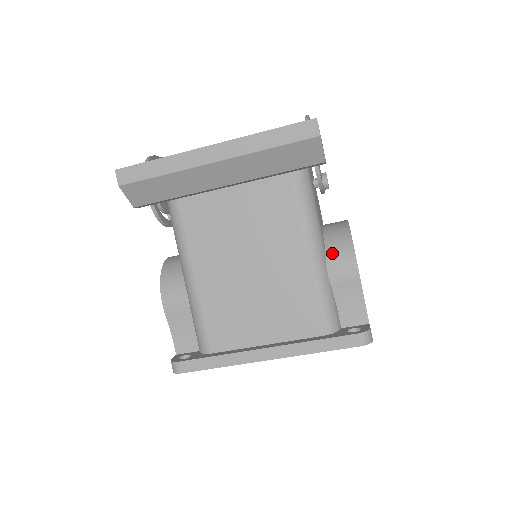
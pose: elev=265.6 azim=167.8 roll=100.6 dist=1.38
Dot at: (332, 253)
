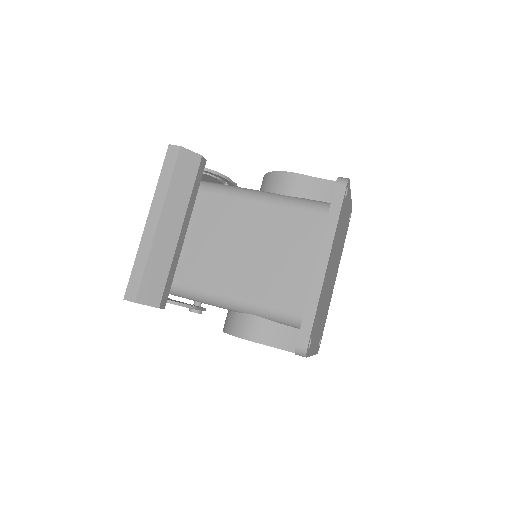
Dot at: (273, 188)
